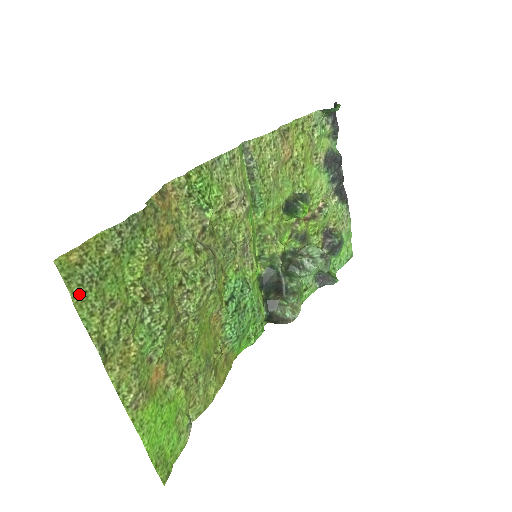
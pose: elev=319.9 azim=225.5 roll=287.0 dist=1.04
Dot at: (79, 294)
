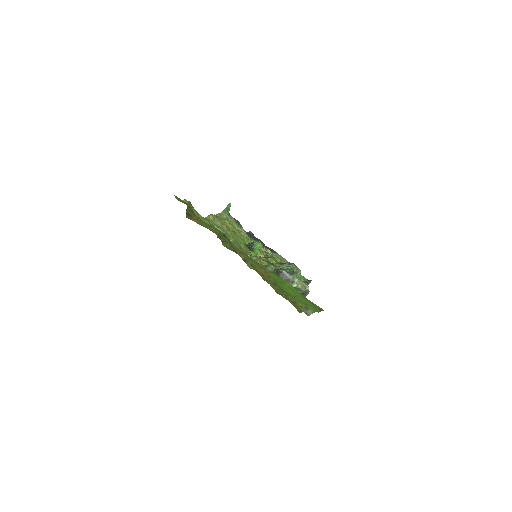
Dot at: (195, 210)
